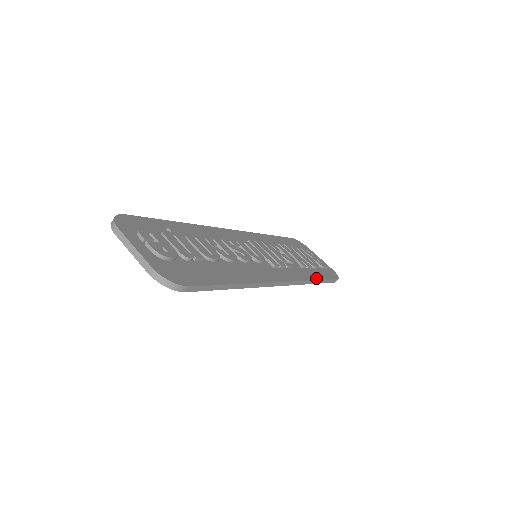
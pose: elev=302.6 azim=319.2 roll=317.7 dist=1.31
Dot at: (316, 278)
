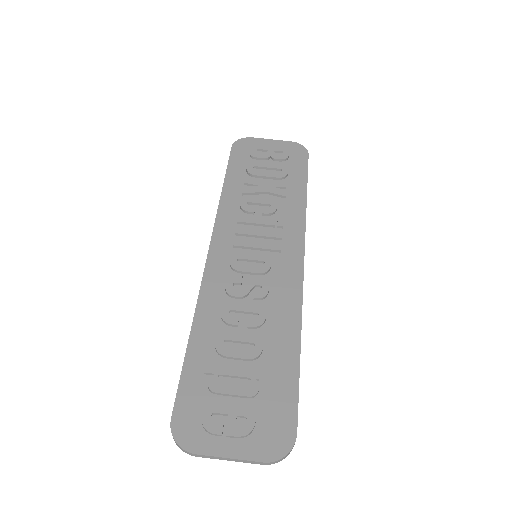
Dot at: (303, 194)
